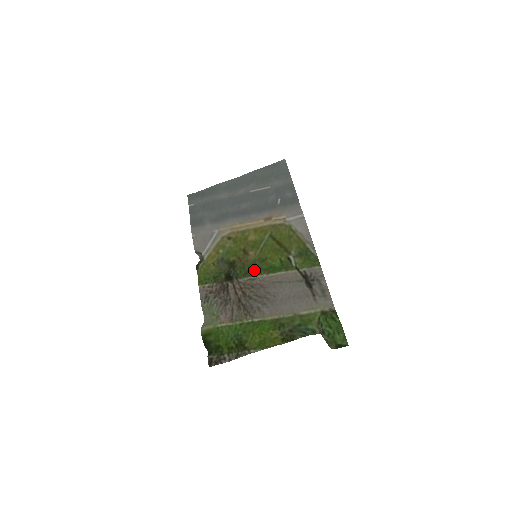
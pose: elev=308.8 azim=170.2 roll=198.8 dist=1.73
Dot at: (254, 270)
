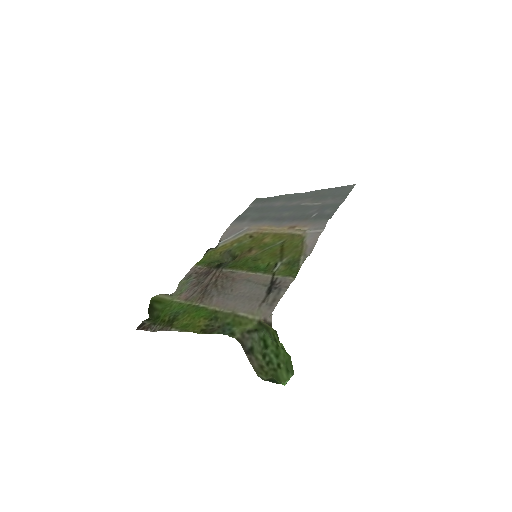
Dot at: (241, 265)
